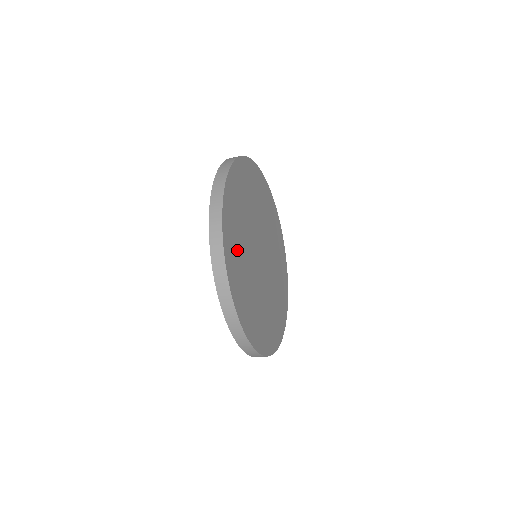
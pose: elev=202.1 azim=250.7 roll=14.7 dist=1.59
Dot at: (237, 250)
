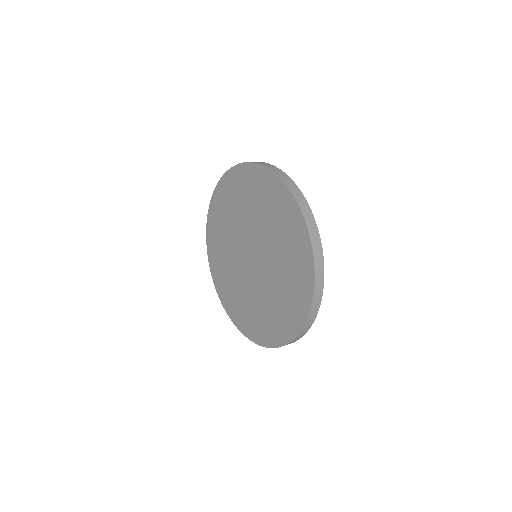
Dot at: occluded
